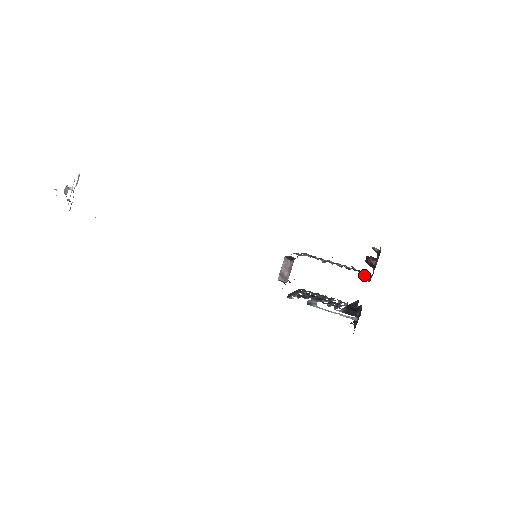
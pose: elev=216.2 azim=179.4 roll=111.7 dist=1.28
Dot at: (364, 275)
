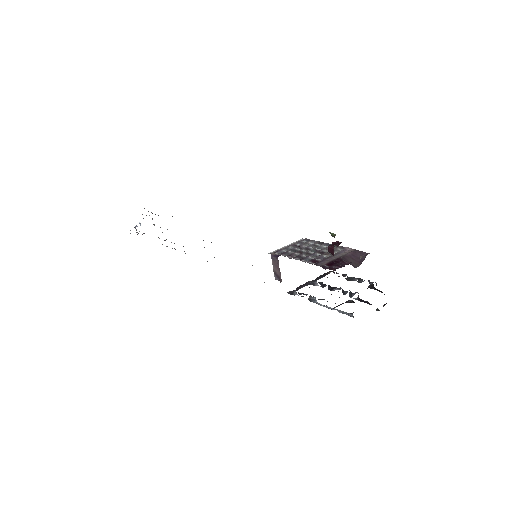
Dot at: (359, 256)
